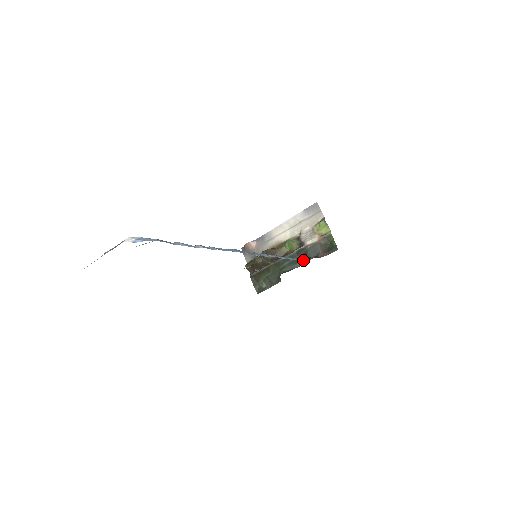
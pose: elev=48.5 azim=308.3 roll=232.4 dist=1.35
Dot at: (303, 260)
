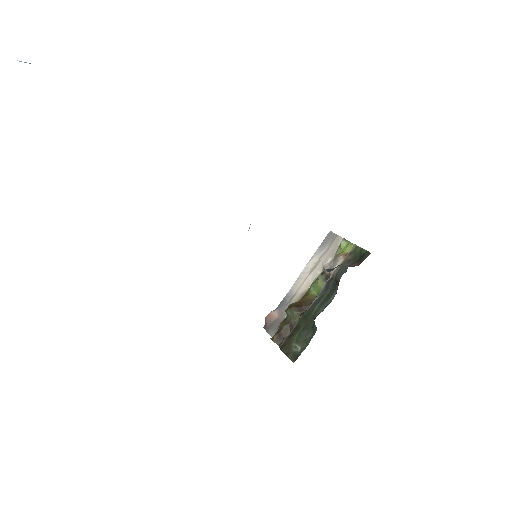
Dot at: (328, 270)
